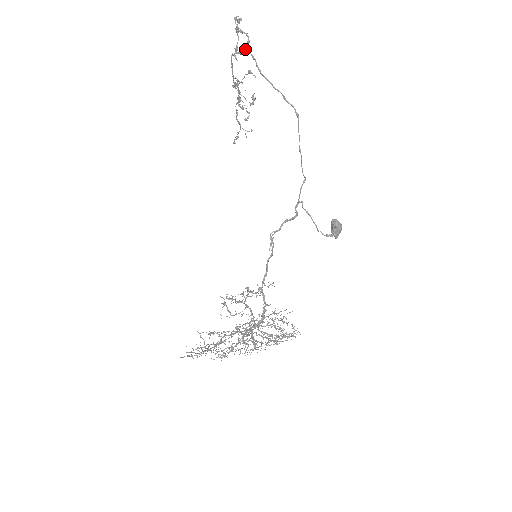
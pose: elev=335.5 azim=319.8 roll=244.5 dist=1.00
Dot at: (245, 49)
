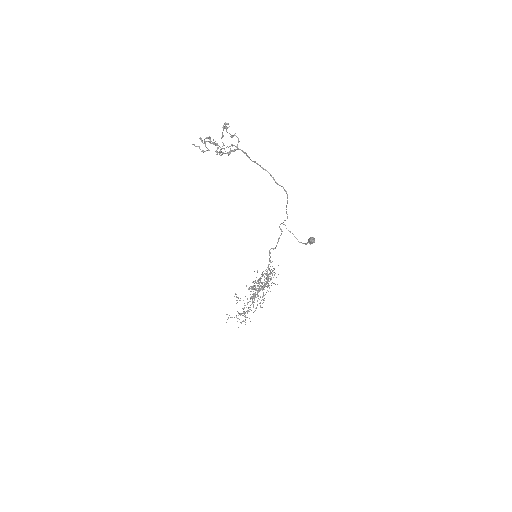
Dot at: (237, 149)
